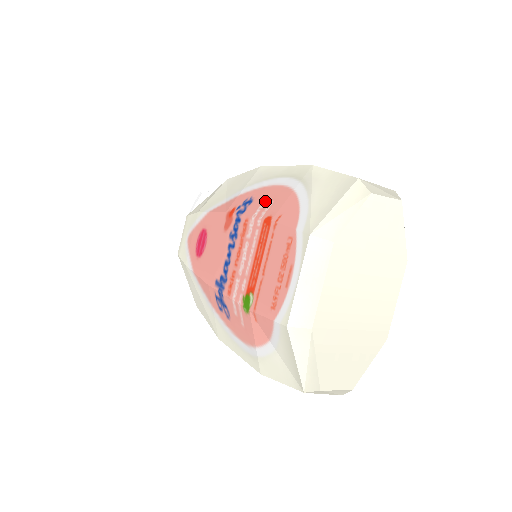
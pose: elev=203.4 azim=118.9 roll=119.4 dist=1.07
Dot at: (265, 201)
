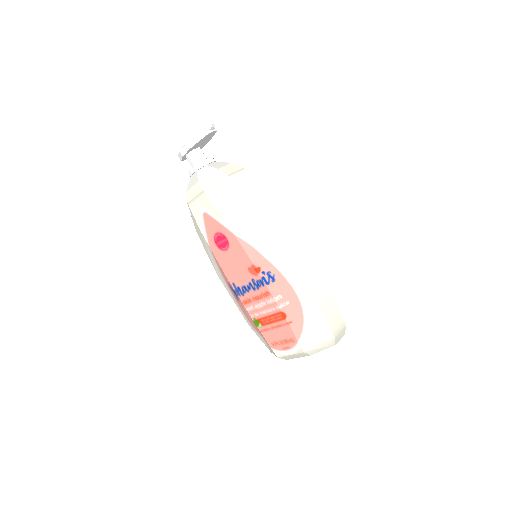
Dot at: (284, 295)
